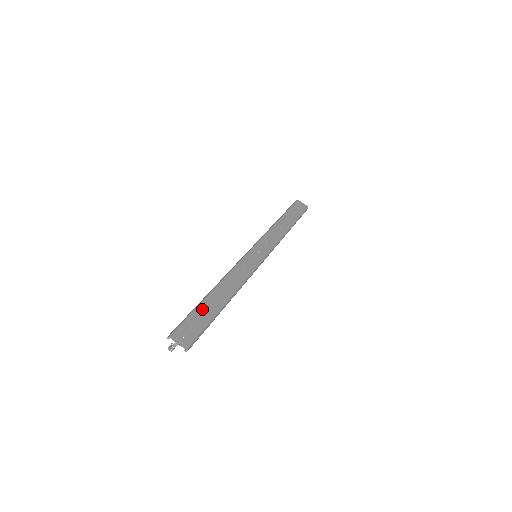
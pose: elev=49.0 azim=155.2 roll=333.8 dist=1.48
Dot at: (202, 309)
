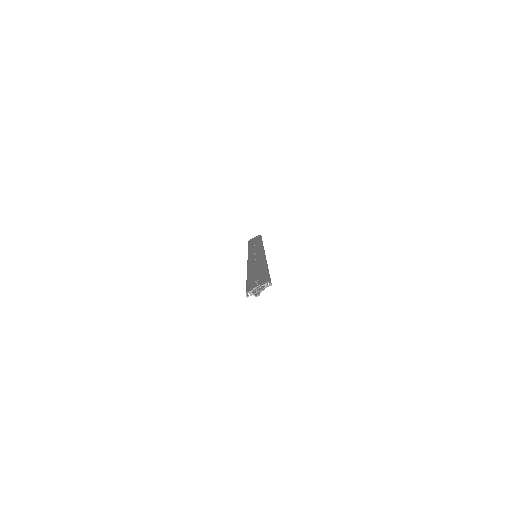
Dot at: (252, 277)
